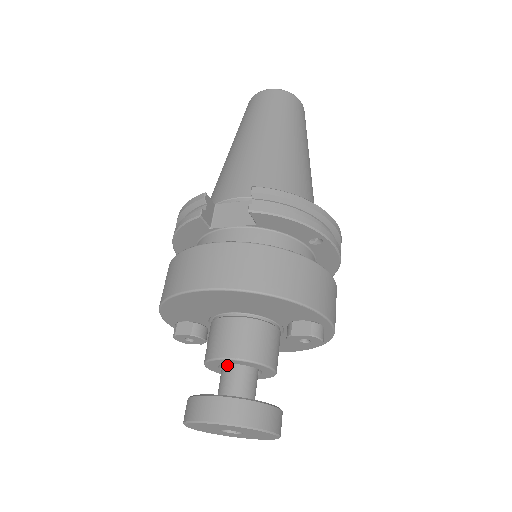
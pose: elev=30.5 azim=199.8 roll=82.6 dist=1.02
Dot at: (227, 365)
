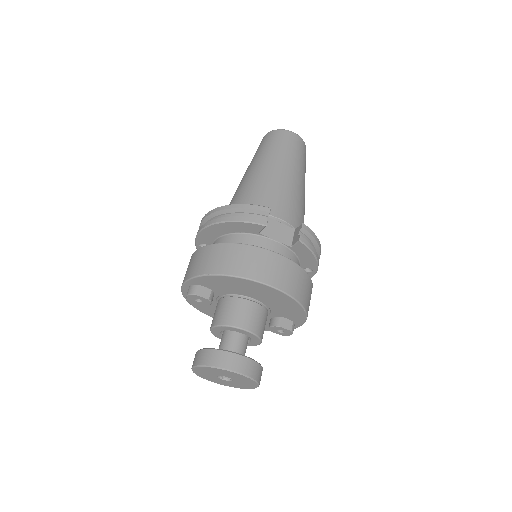
Dot at: (236, 332)
